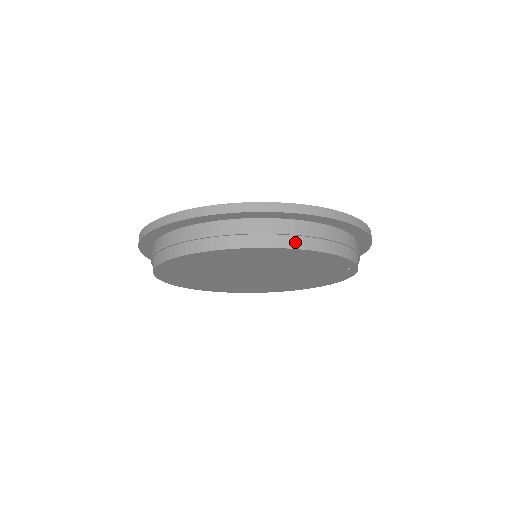
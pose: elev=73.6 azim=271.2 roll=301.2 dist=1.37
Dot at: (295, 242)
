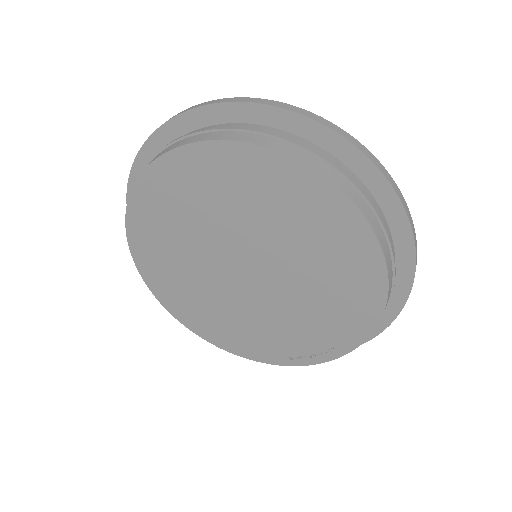
Dot at: (388, 259)
